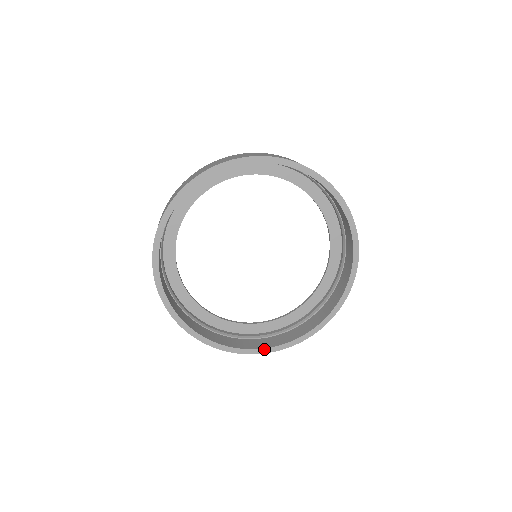
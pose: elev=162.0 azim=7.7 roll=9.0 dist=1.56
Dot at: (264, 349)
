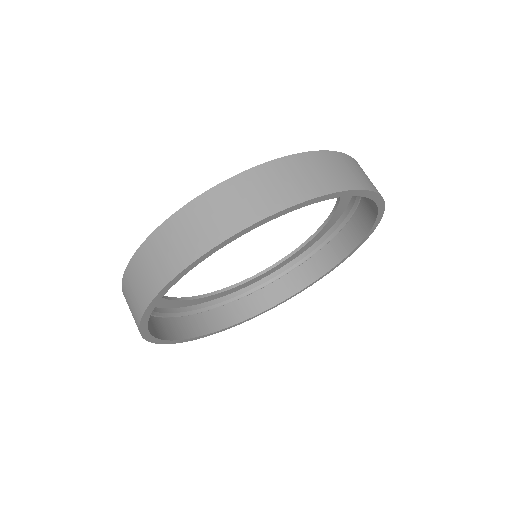
Dot at: (324, 275)
